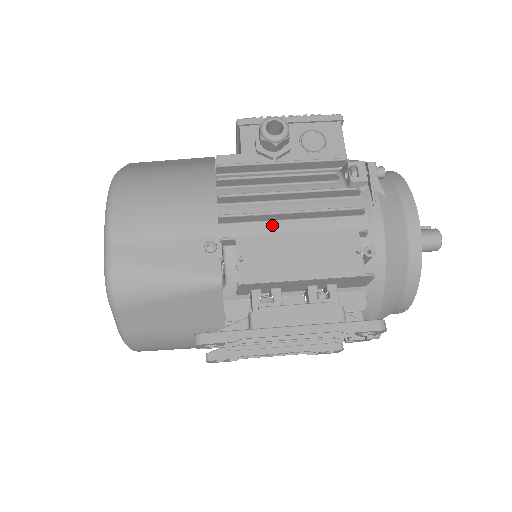
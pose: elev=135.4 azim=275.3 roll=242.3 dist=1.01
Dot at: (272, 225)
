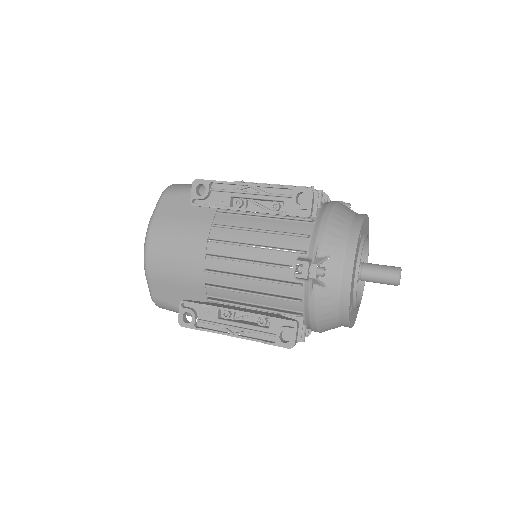
Dot at: occluded
